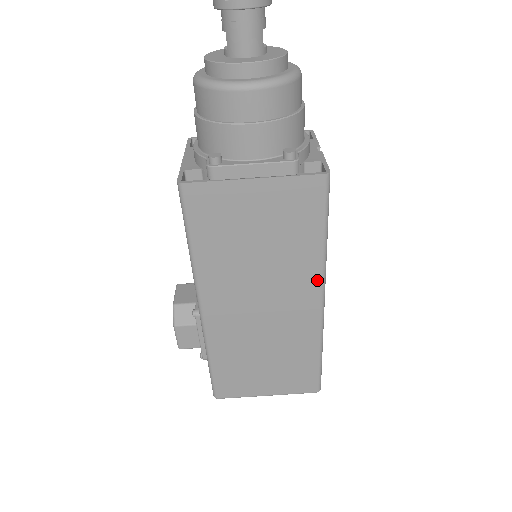
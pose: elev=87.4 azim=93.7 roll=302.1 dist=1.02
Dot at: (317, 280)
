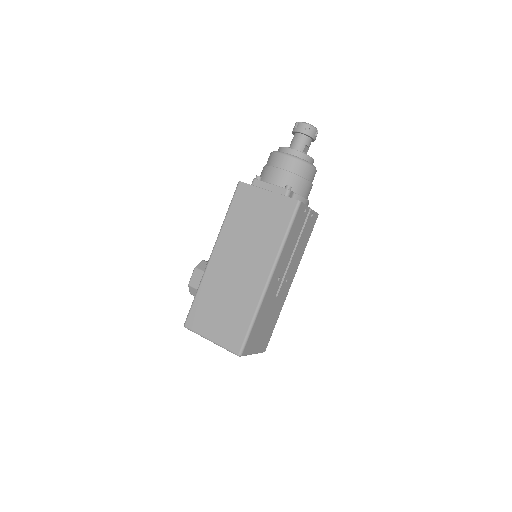
Dot at: (272, 261)
